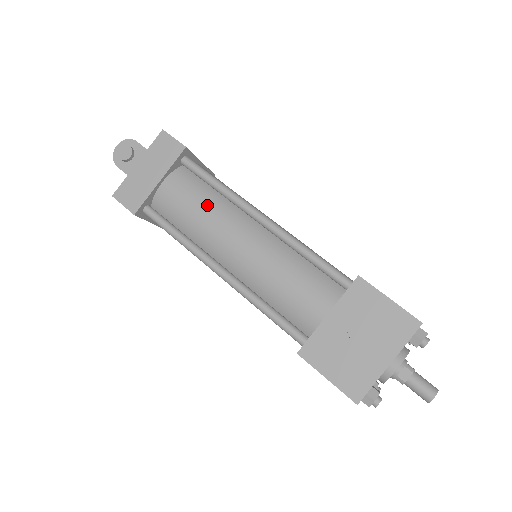
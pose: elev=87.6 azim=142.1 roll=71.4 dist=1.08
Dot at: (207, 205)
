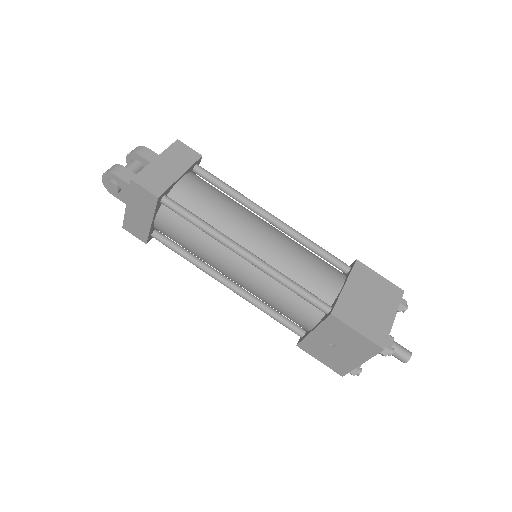
Dot at: (198, 242)
